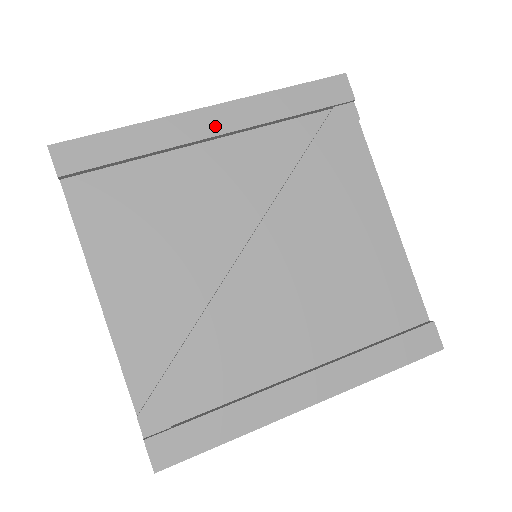
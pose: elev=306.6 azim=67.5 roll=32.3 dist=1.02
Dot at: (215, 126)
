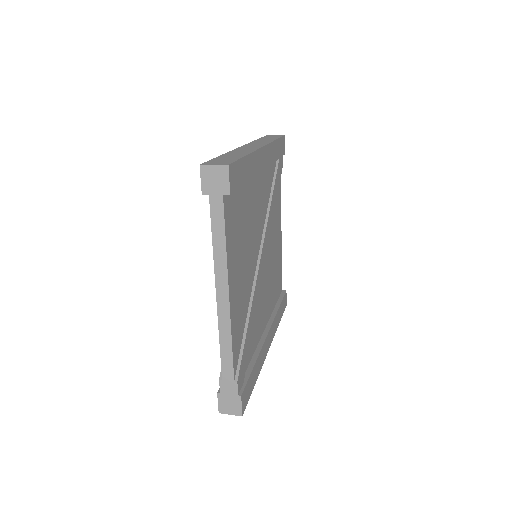
Dot at: (264, 162)
